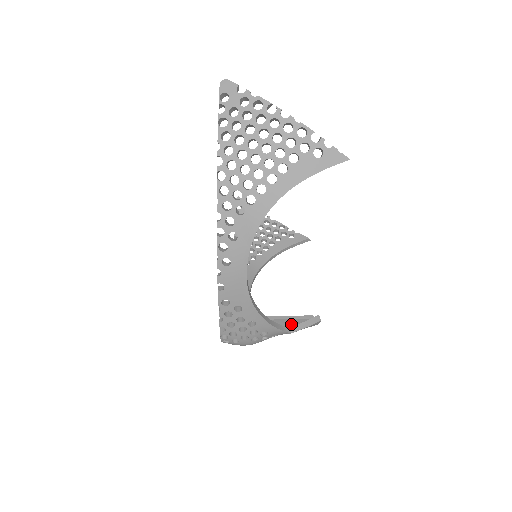
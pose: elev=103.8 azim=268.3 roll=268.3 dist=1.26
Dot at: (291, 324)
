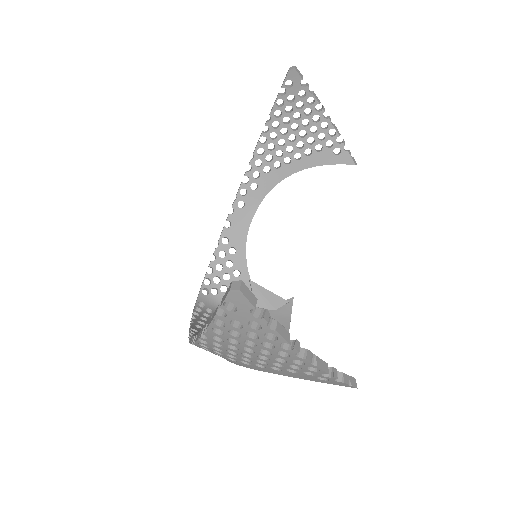
Dot at: occluded
